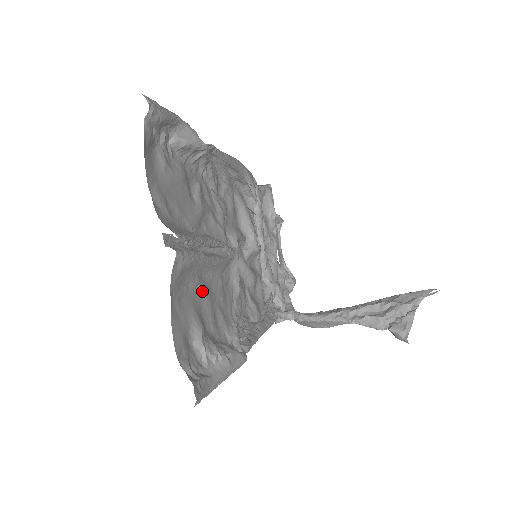
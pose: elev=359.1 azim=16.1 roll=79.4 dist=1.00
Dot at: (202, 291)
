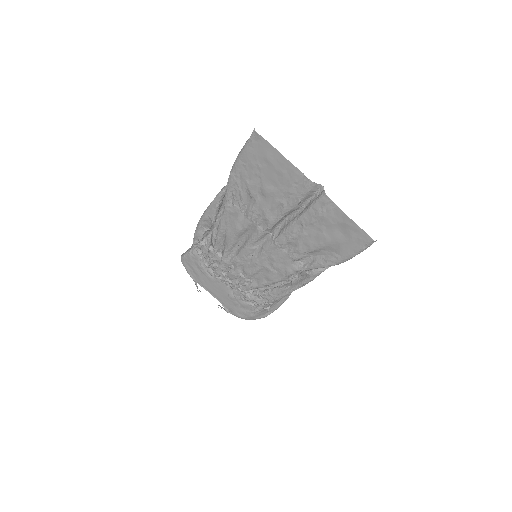
Dot at: (310, 227)
